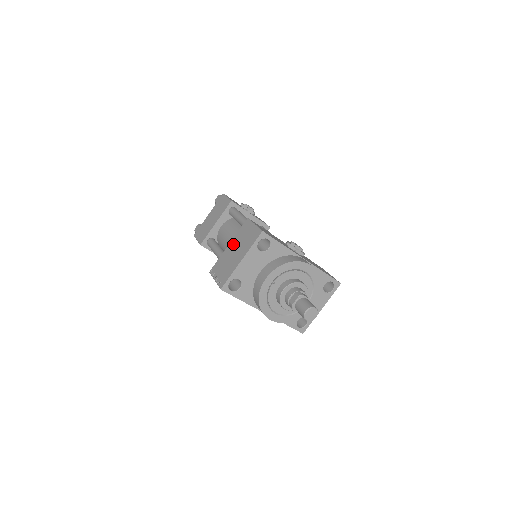
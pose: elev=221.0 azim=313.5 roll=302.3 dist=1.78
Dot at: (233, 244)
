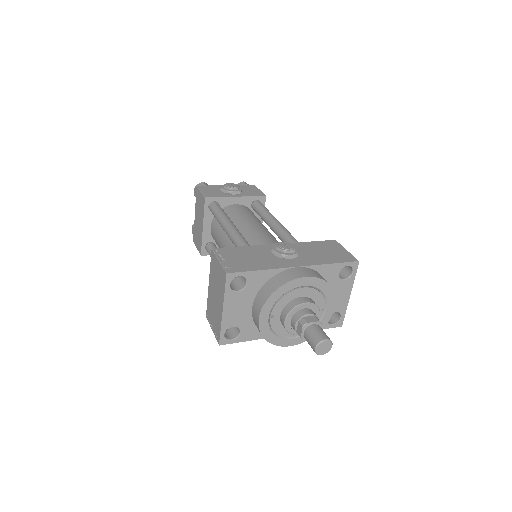
Dot at: (211, 284)
